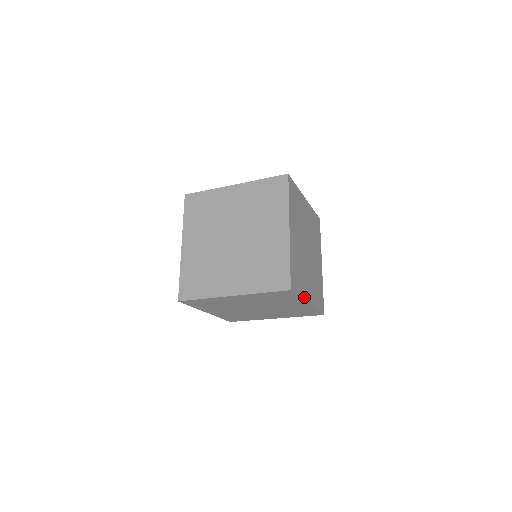
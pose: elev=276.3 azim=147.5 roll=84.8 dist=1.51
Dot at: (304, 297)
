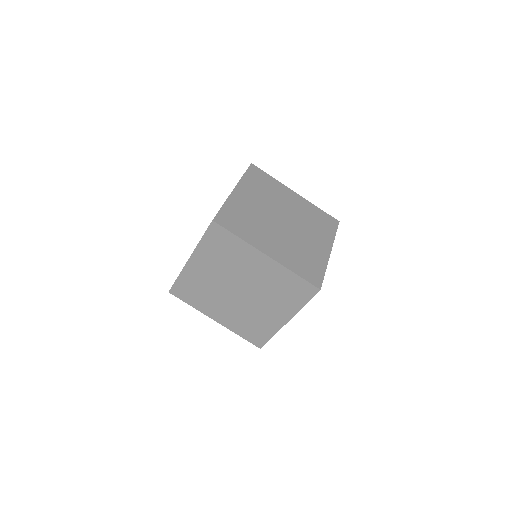
Dot at: (252, 244)
